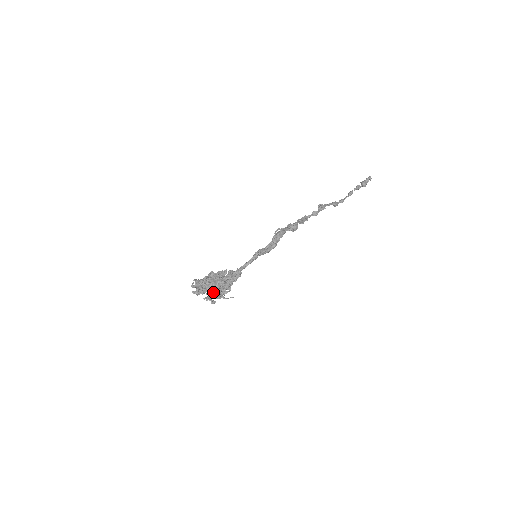
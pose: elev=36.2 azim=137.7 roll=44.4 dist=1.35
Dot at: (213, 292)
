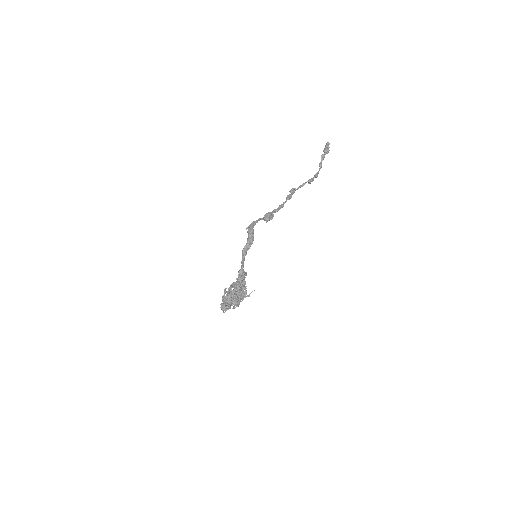
Dot at: (232, 299)
